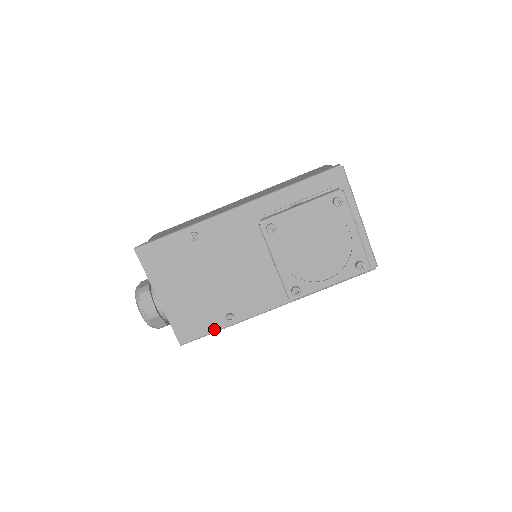
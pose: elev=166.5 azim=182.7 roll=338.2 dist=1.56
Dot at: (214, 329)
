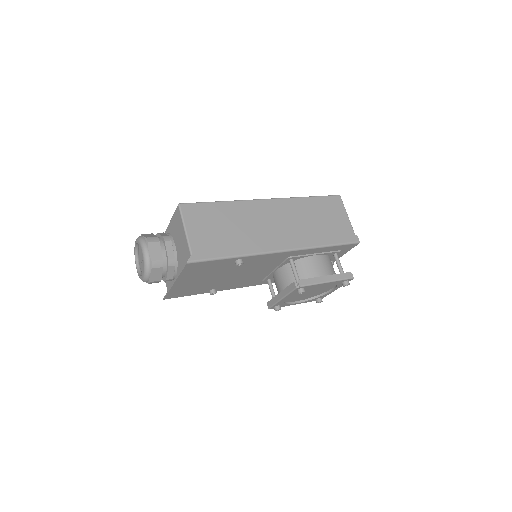
Dot at: (195, 294)
